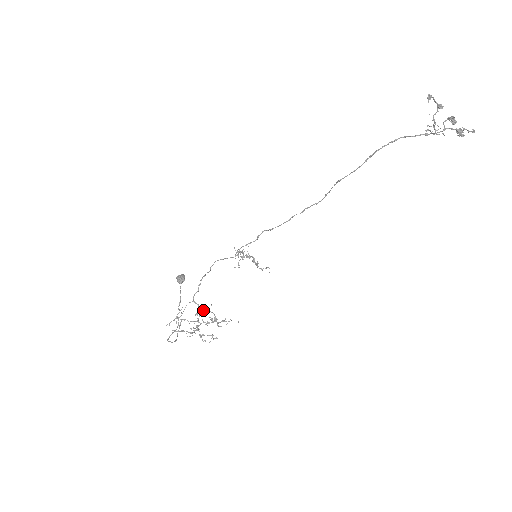
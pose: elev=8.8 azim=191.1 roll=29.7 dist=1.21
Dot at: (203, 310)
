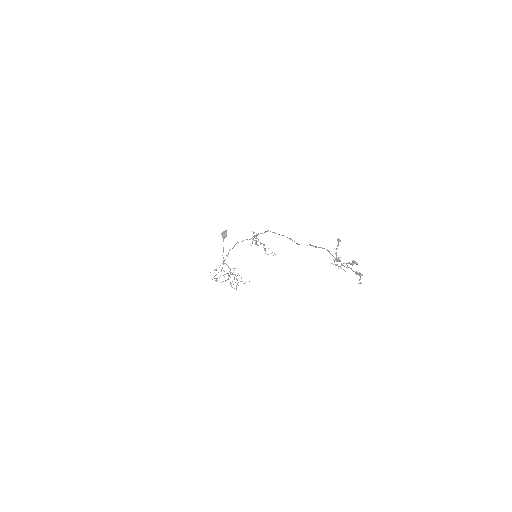
Dot at: occluded
